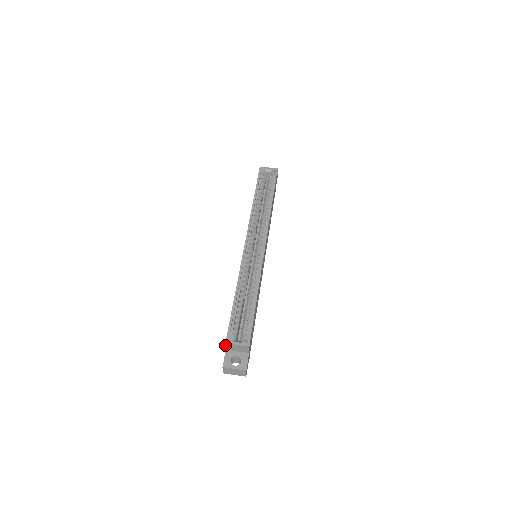
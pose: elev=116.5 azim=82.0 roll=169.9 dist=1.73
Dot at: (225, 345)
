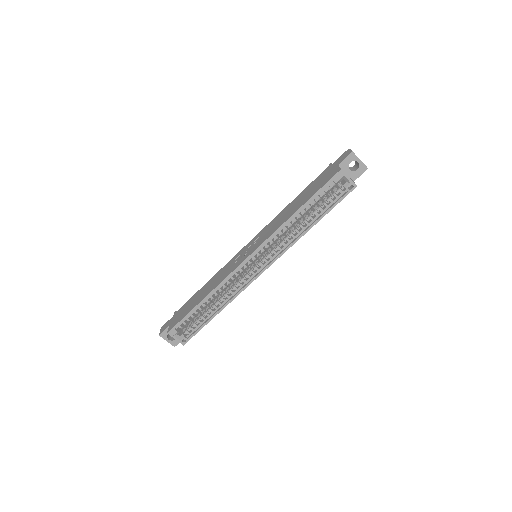
Dot at: (168, 330)
